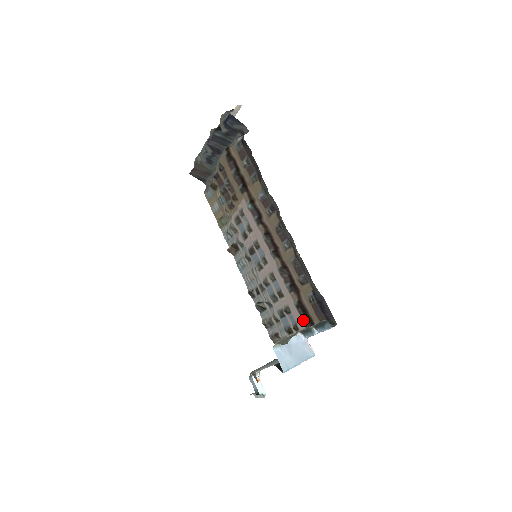
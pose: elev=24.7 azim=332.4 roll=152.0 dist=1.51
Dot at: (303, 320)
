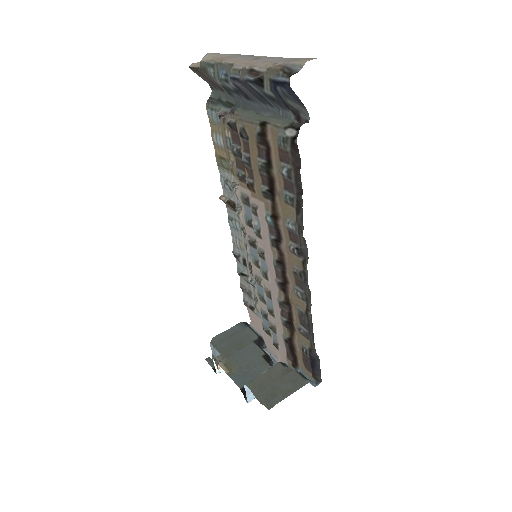
Dot at: (287, 351)
